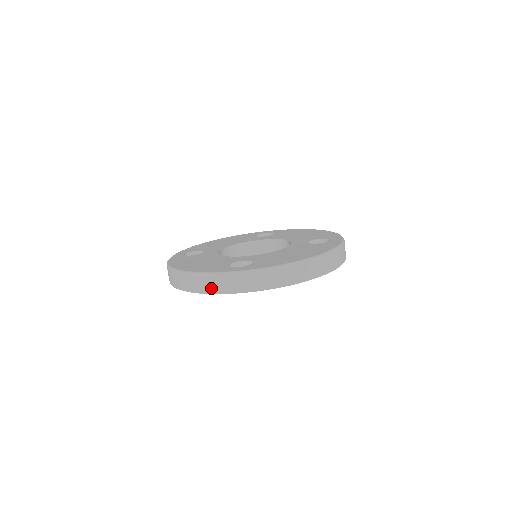
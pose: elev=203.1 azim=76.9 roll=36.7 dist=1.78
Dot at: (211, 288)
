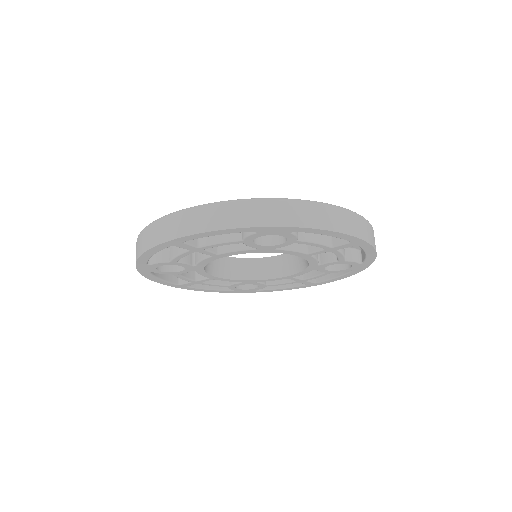
Dot at: (235, 219)
